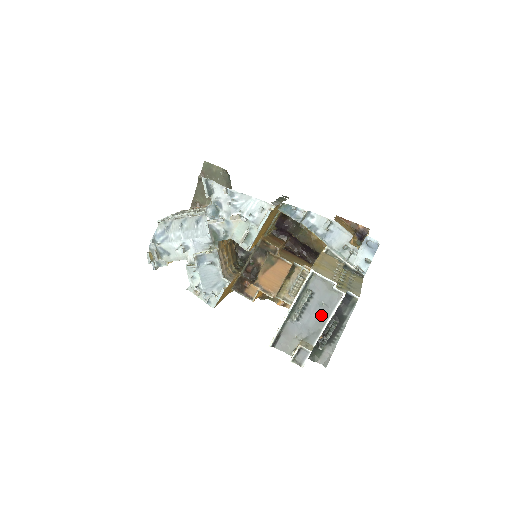
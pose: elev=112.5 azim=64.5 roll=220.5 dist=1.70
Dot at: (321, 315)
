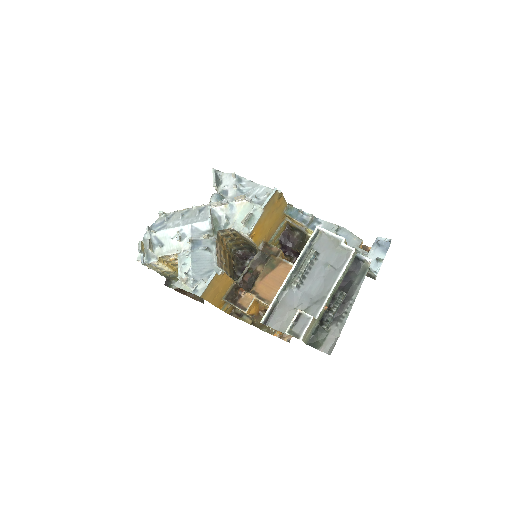
Dot at: (326, 279)
